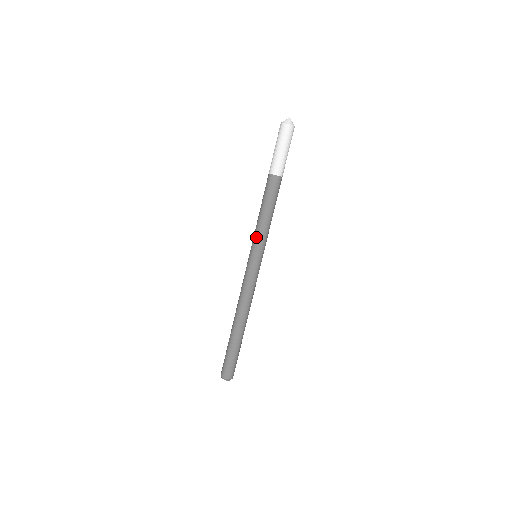
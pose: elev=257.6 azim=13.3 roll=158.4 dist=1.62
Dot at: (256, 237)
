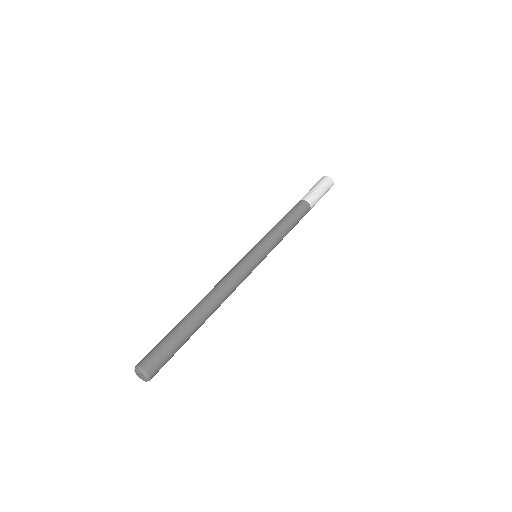
Dot at: (263, 237)
